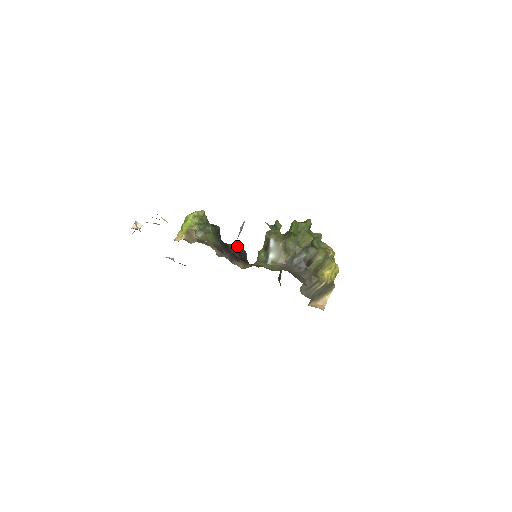
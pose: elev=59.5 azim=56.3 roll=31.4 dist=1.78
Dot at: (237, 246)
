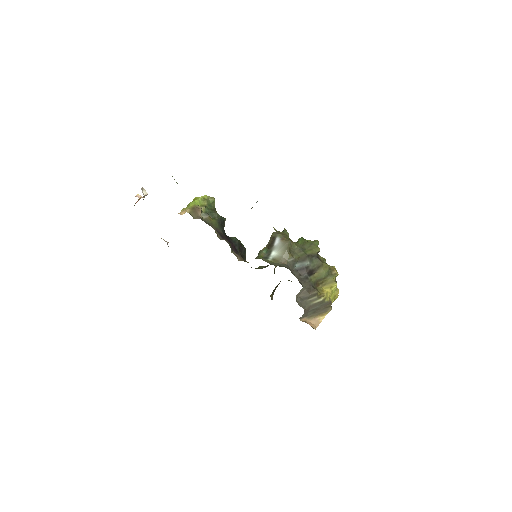
Dot at: (239, 241)
